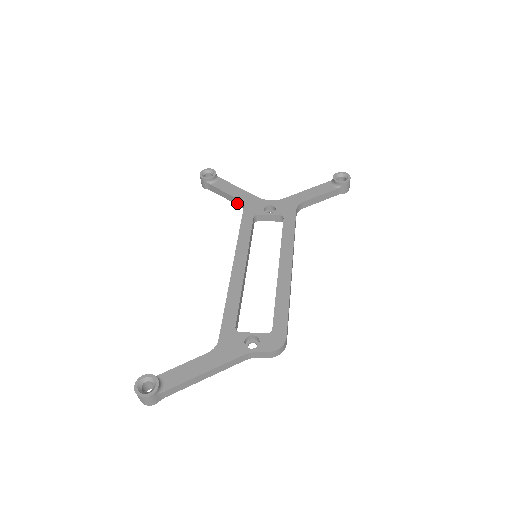
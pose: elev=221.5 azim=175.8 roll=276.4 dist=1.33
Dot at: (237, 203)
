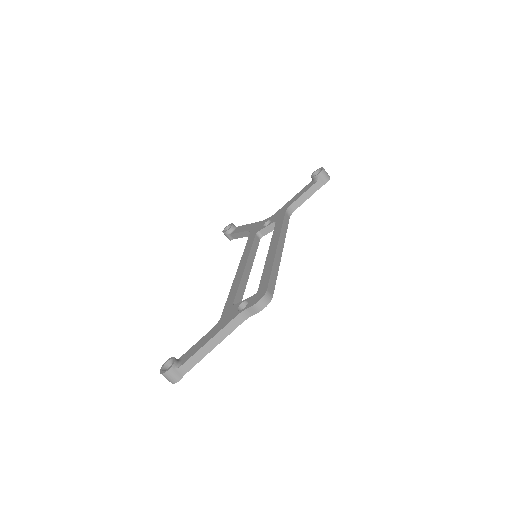
Dot at: occluded
